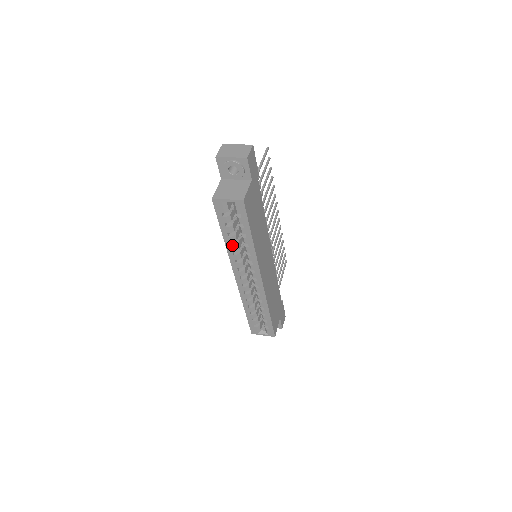
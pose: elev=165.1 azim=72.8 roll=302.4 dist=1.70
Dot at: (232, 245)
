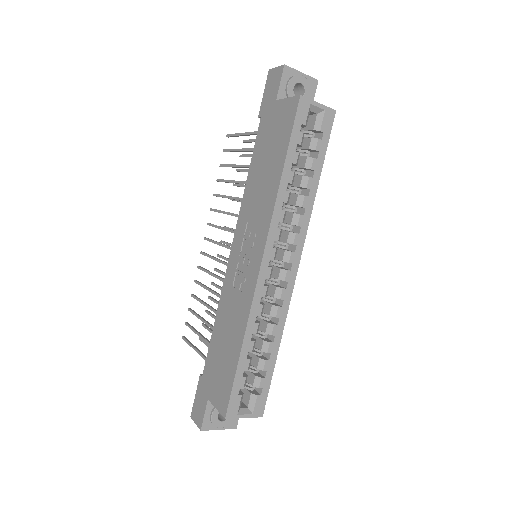
Dot at: occluded
